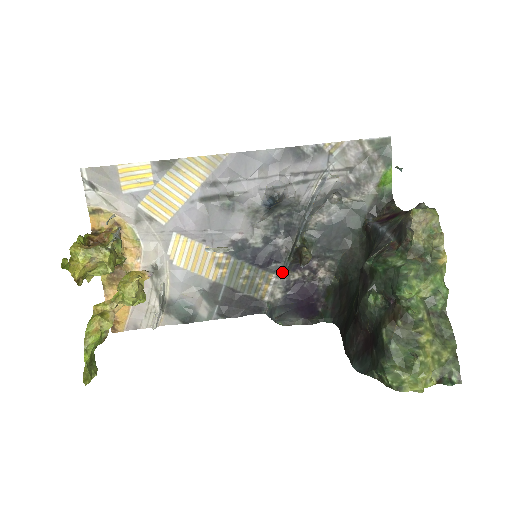
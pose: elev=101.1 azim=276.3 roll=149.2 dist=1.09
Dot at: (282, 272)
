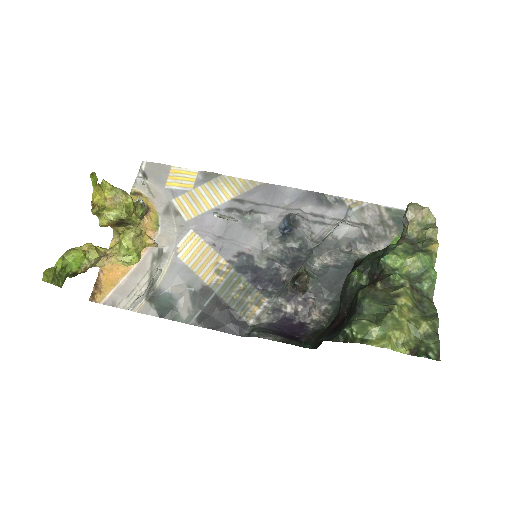
Dot at: (276, 298)
